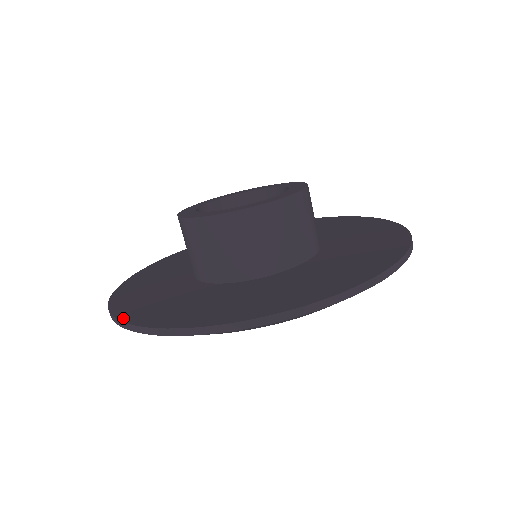
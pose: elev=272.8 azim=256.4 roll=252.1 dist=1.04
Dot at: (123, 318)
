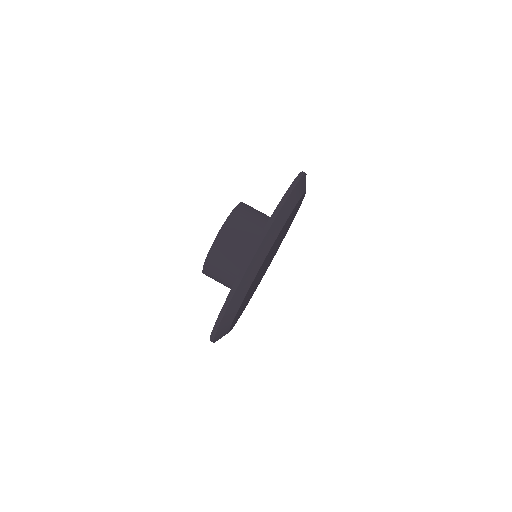
Dot at: occluded
